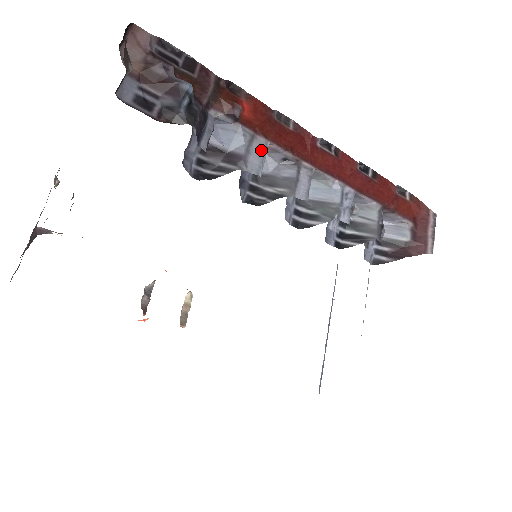
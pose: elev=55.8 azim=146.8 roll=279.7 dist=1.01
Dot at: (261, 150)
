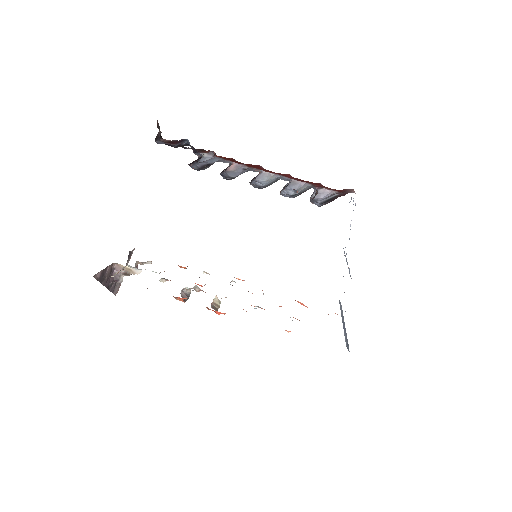
Dot at: occluded
